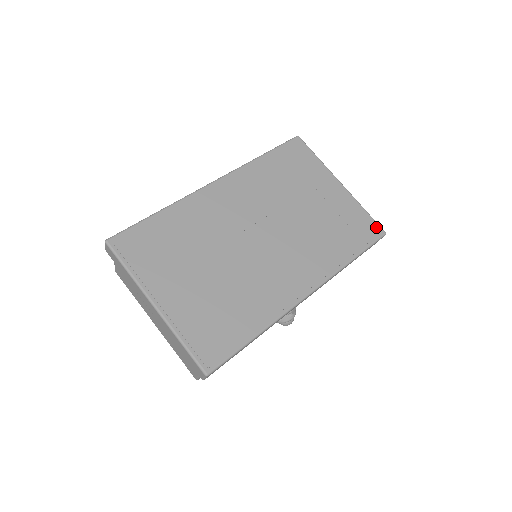
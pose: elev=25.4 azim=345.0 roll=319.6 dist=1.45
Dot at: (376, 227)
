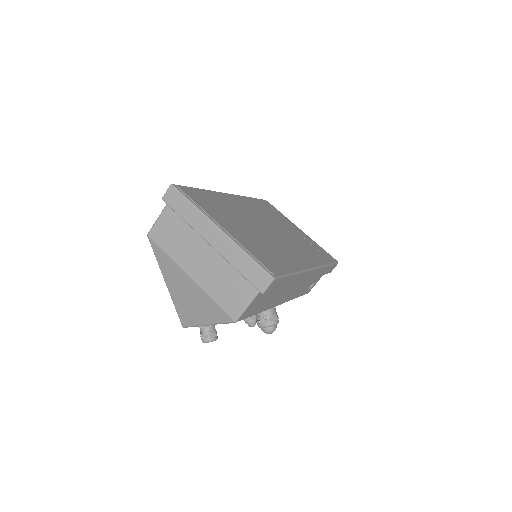
Dot at: (332, 257)
